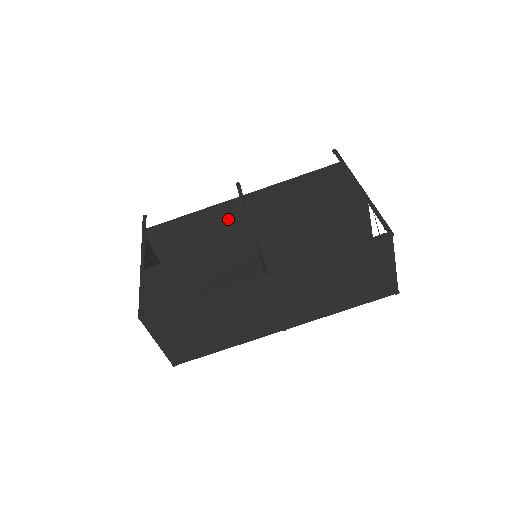
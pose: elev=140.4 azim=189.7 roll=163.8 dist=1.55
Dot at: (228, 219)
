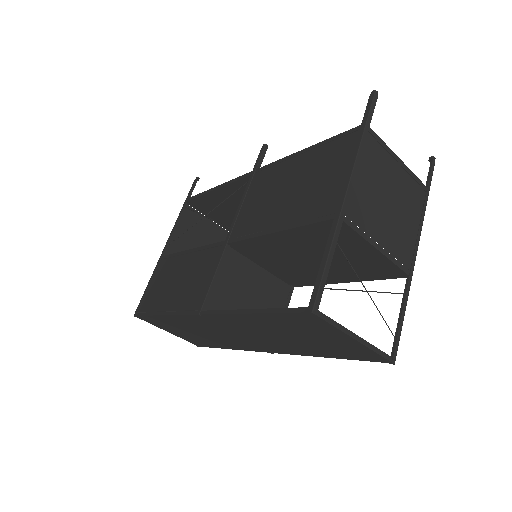
Dot at: occluded
